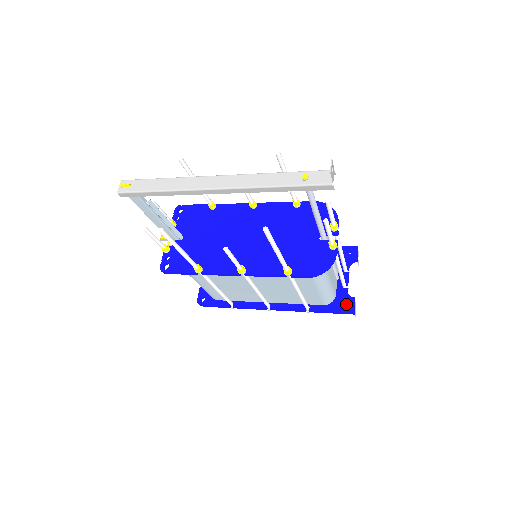
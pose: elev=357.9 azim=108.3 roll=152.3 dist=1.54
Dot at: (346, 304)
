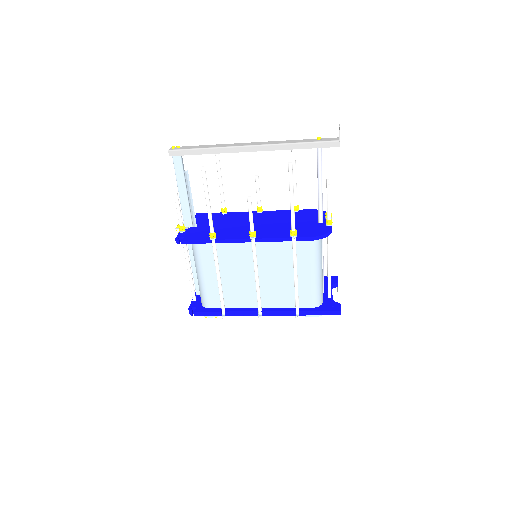
Dot at: (333, 307)
